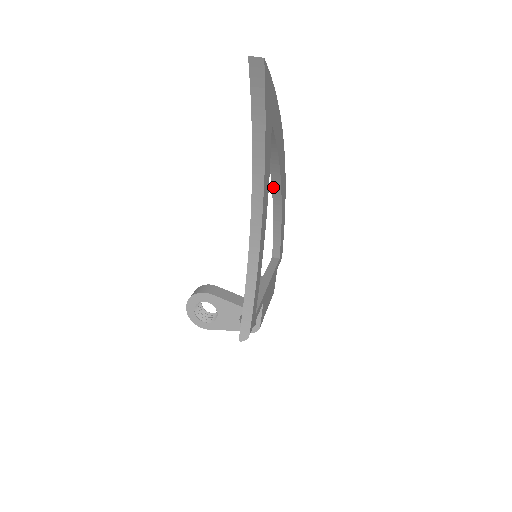
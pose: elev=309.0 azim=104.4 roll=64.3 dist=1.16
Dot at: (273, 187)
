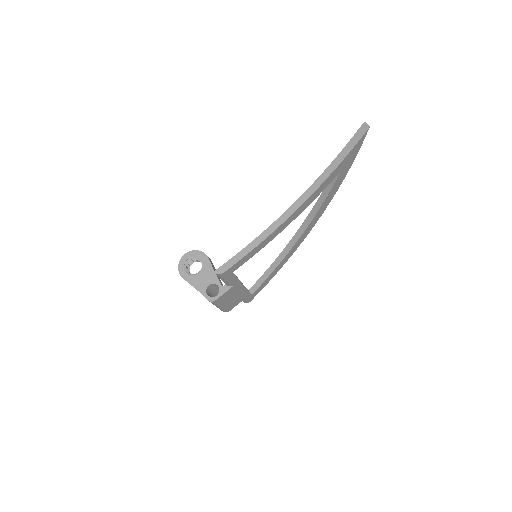
Dot at: (298, 231)
